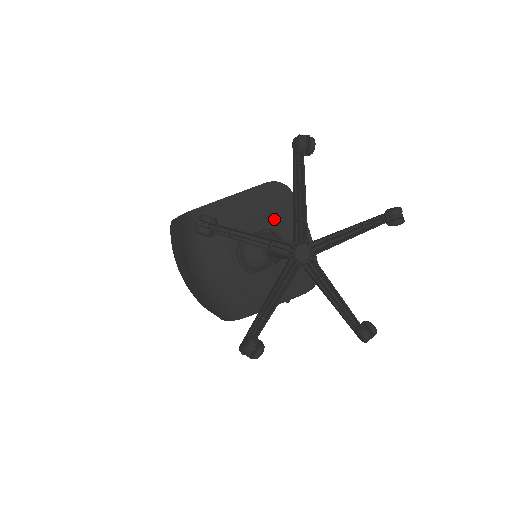
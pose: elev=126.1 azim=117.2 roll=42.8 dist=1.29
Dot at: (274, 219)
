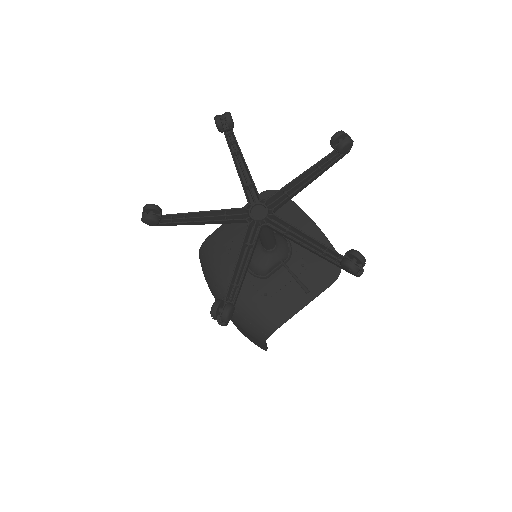
Dot at: occluded
